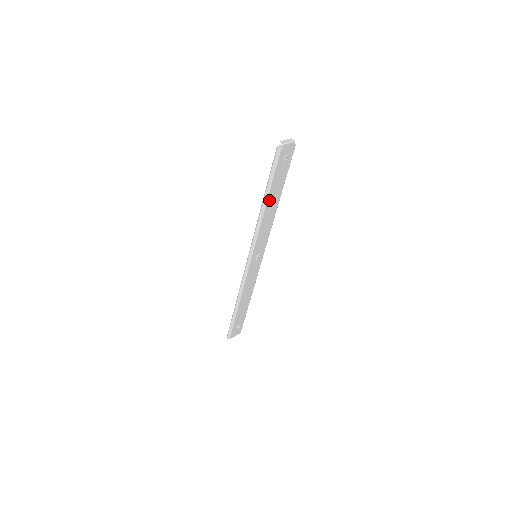
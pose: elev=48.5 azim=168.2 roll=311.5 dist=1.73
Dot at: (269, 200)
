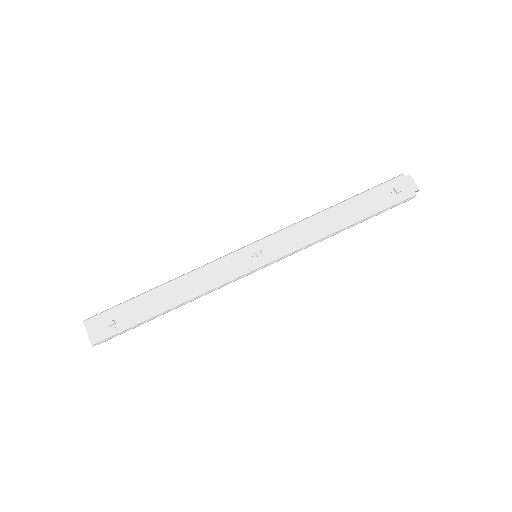
Dot at: (342, 207)
